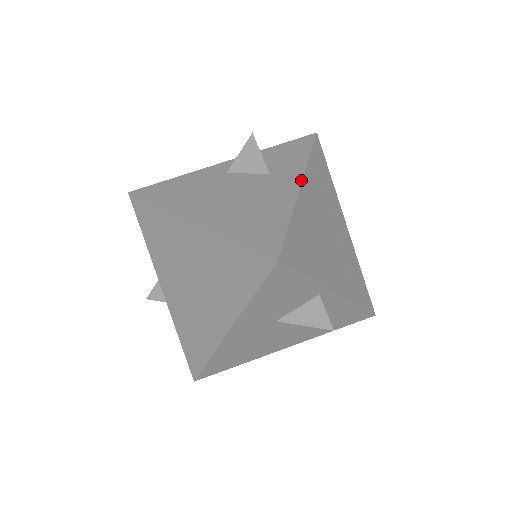
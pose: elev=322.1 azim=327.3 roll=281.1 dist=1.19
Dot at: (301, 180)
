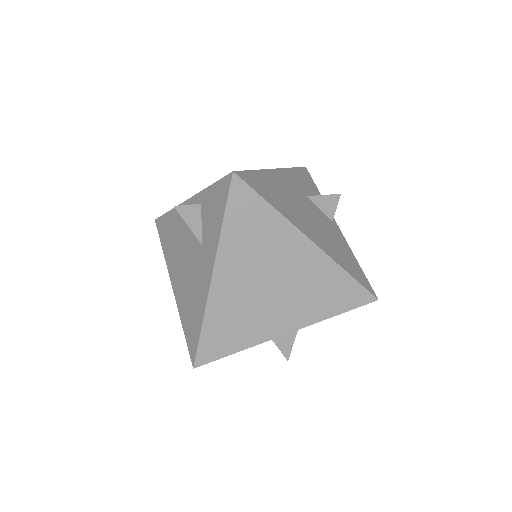
Dot at: (212, 270)
